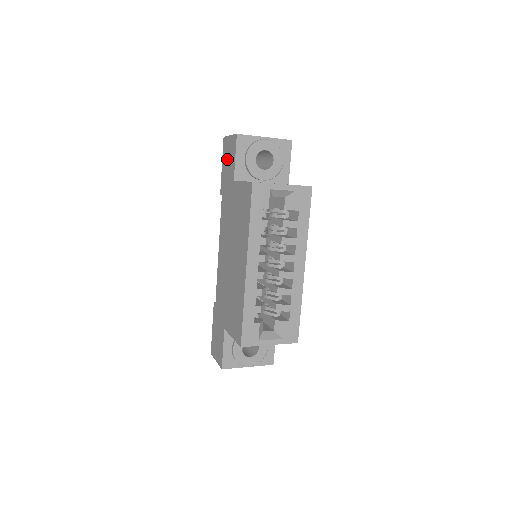
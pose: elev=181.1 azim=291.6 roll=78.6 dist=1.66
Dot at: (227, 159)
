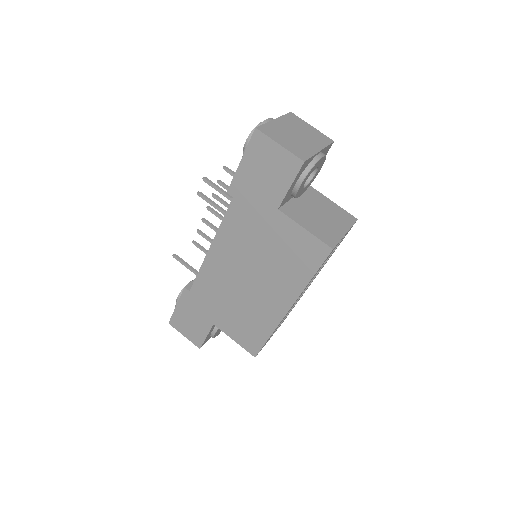
Dot at: (263, 169)
